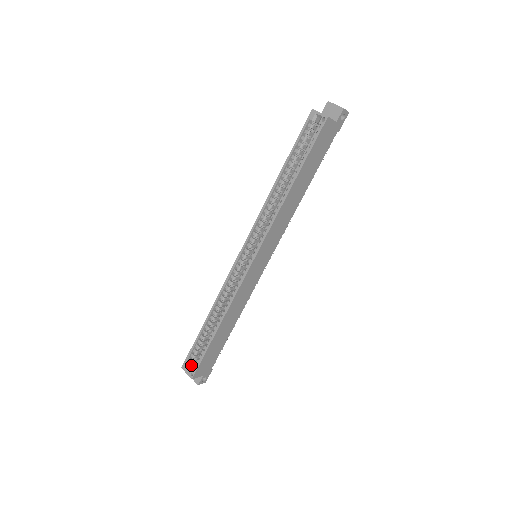
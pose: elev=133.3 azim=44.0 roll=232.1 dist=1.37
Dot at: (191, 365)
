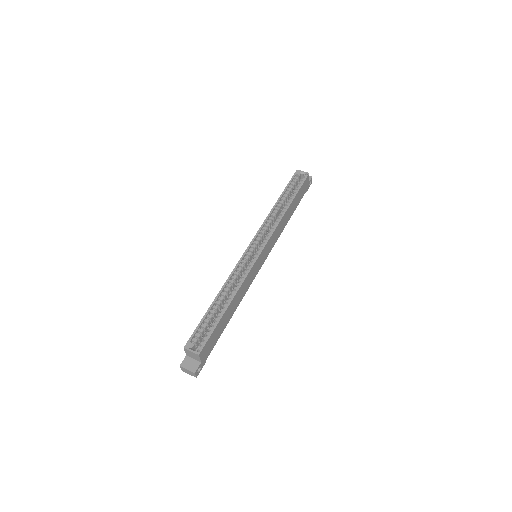
Dot at: (194, 345)
